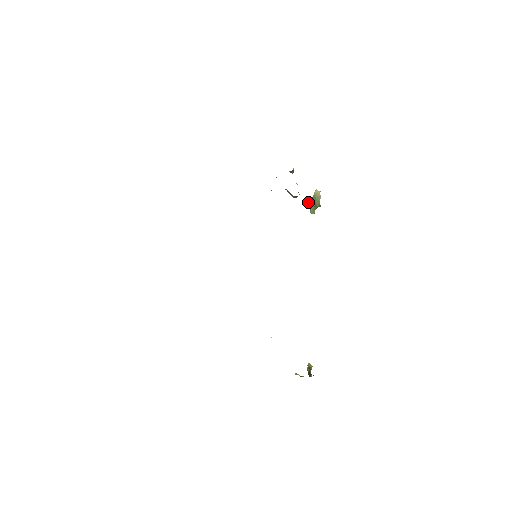
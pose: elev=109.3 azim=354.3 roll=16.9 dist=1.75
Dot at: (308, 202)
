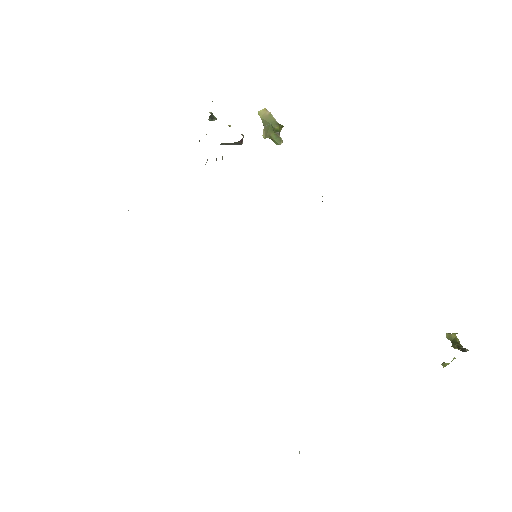
Dot at: (263, 135)
